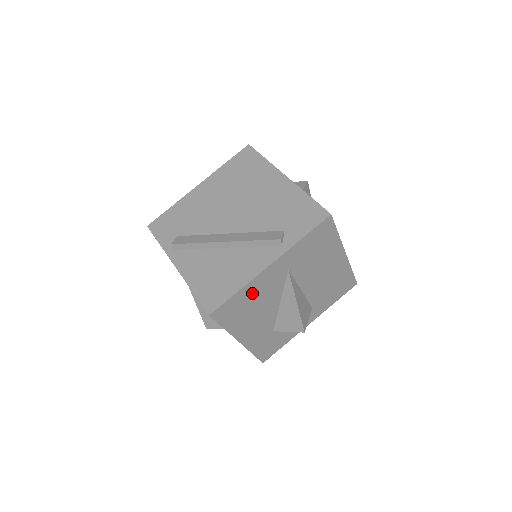
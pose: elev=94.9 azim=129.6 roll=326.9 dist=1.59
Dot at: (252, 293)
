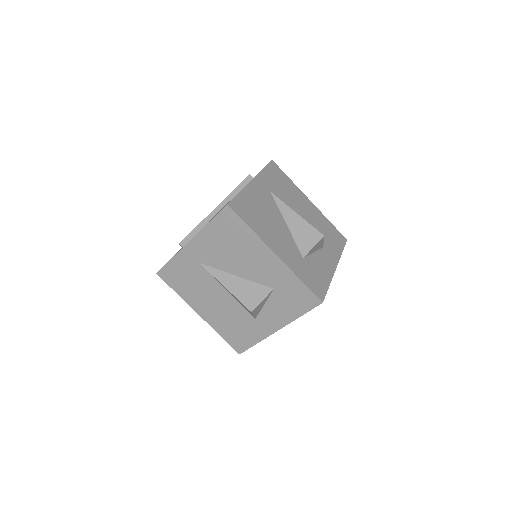
Dot at: (253, 201)
